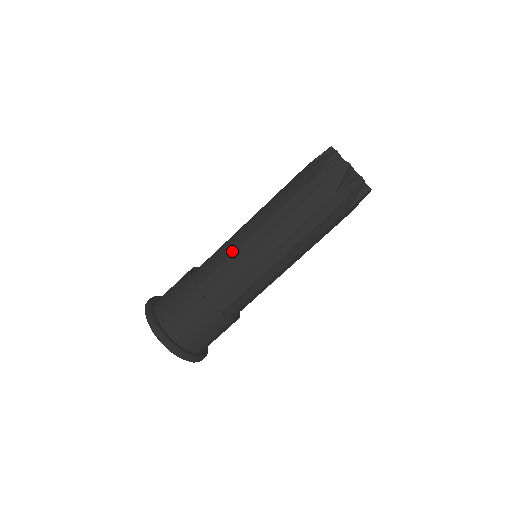
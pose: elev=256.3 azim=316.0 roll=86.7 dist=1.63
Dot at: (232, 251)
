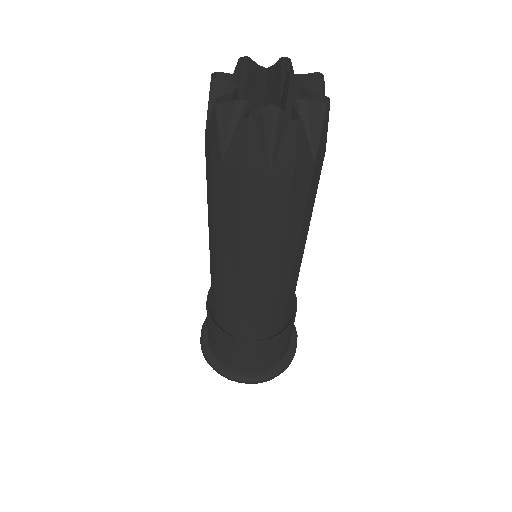
Dot at: (220, 287)
